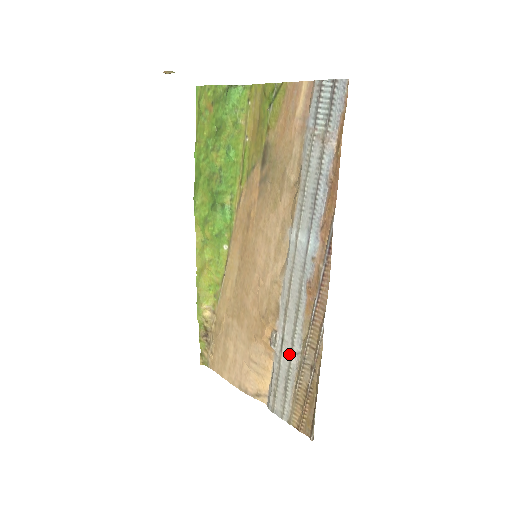
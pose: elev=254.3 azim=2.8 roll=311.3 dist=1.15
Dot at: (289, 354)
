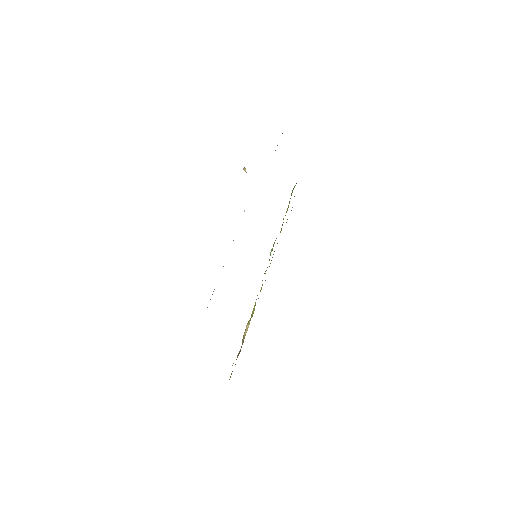
Dot at: occluded
